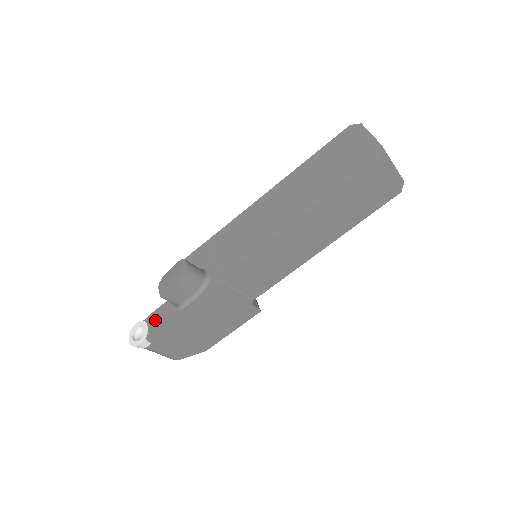
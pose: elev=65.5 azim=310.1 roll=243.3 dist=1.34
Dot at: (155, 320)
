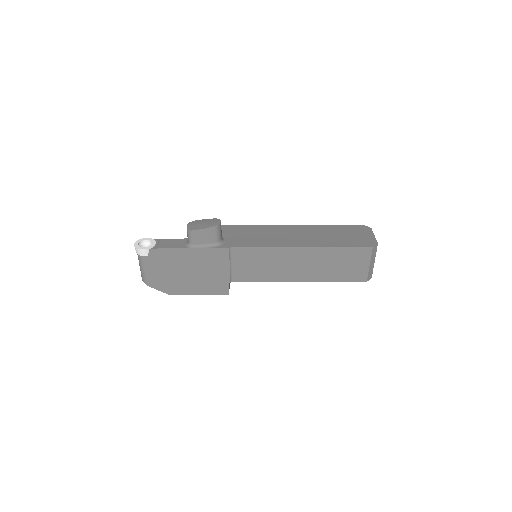
Dot at: (165, 243)
